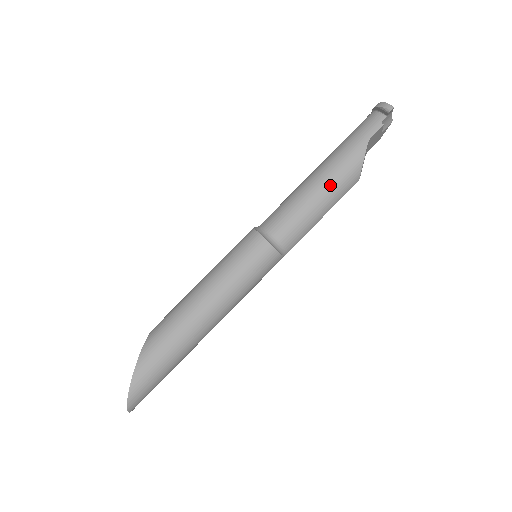
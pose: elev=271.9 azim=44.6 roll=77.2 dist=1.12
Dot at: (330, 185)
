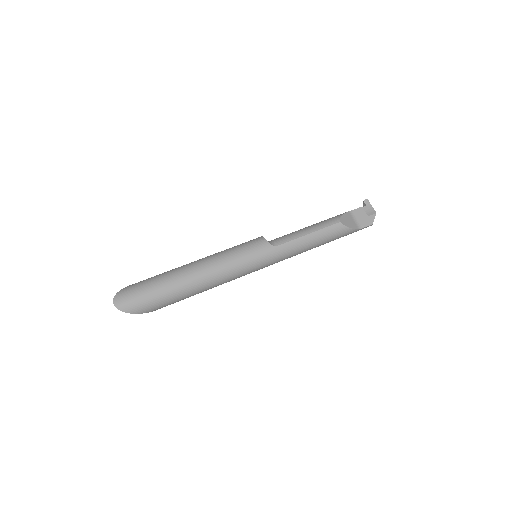
Dot at: (316, 223)
